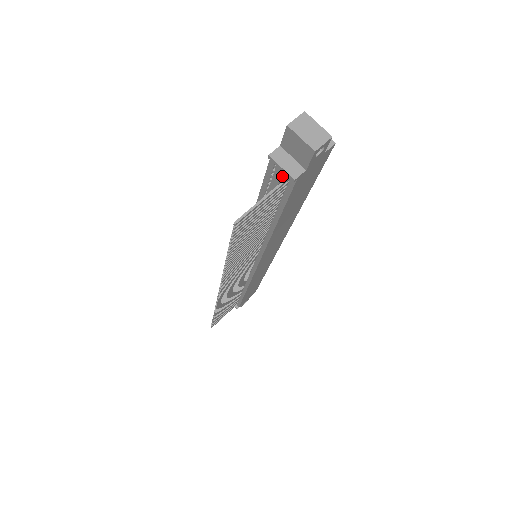
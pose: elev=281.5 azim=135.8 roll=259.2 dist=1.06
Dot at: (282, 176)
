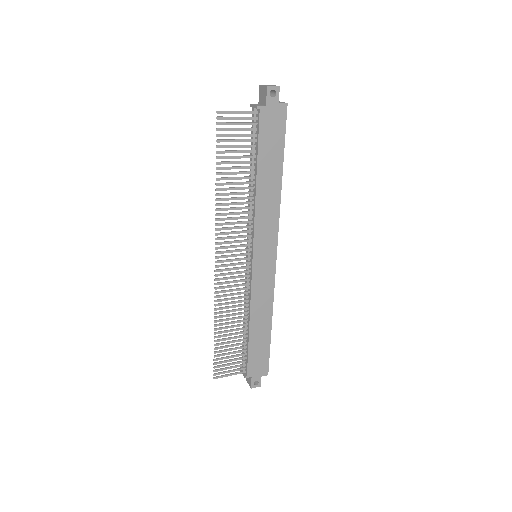
Dot at: (255, 114)
